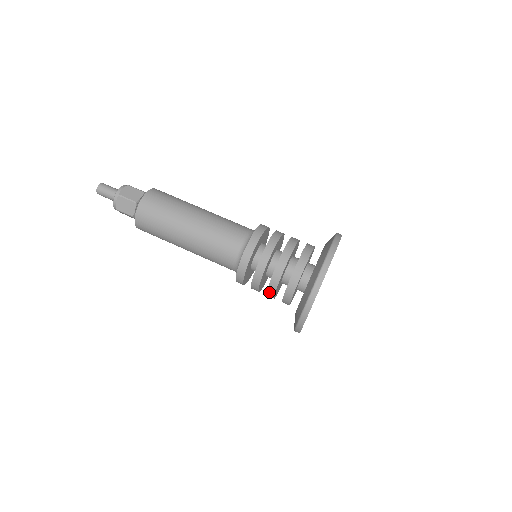
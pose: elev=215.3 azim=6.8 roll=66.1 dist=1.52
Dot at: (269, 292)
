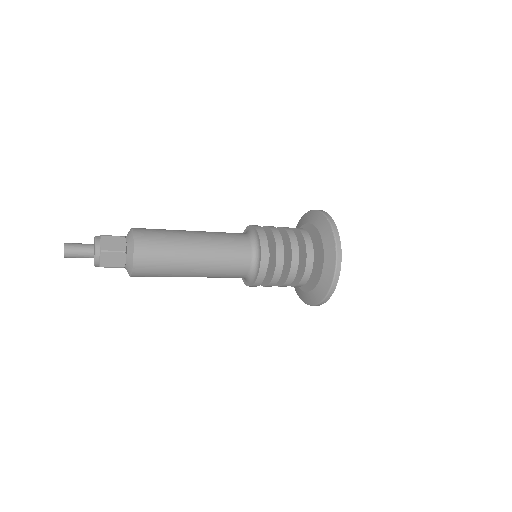
Dot at: (294, 258)
